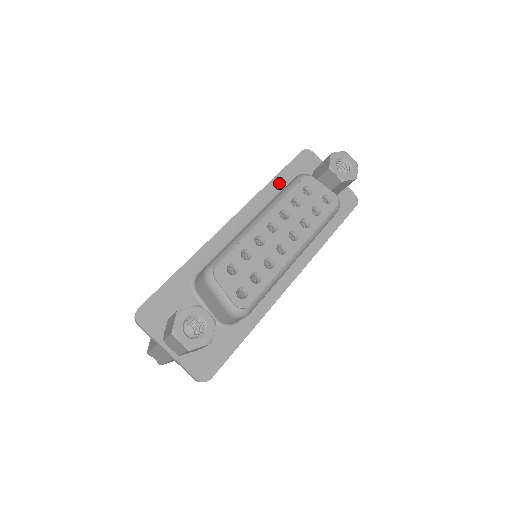
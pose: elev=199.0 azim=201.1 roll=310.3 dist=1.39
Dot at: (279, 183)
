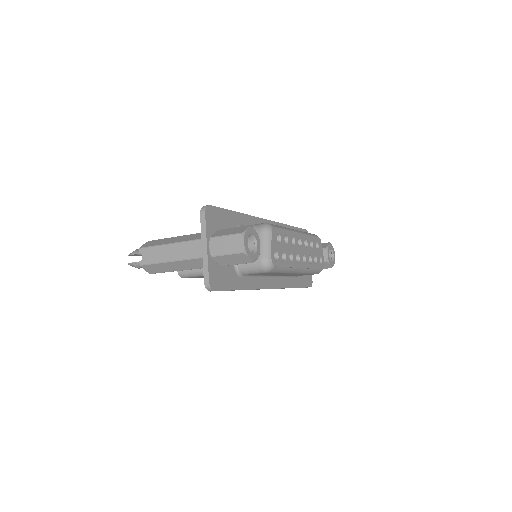
Dot at: occluded
